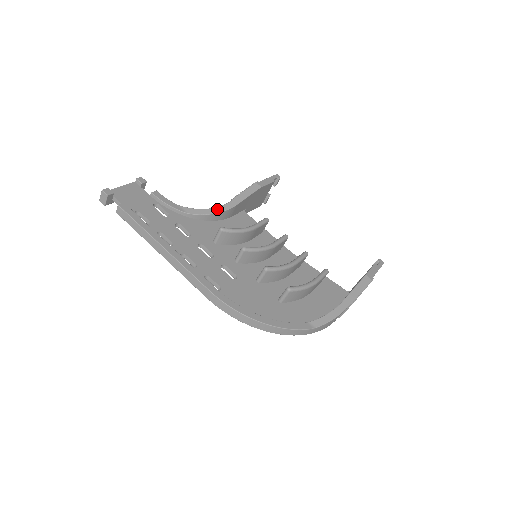
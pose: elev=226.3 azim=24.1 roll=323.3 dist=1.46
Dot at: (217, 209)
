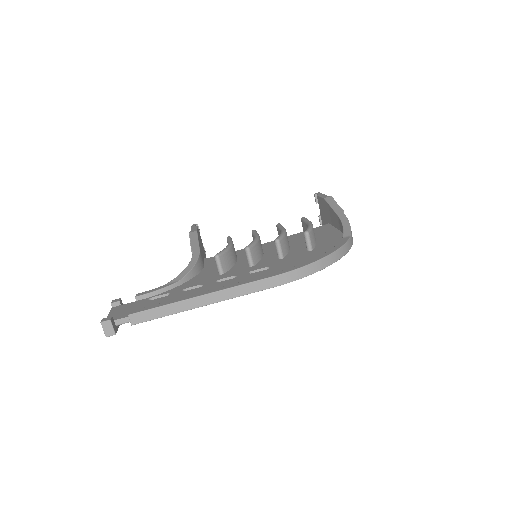
Dot at: (192, 261)
